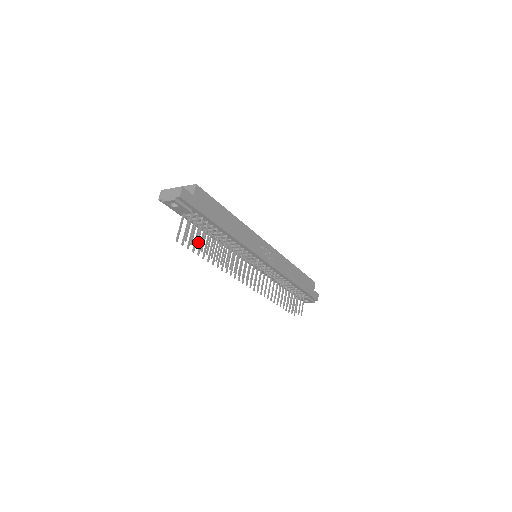
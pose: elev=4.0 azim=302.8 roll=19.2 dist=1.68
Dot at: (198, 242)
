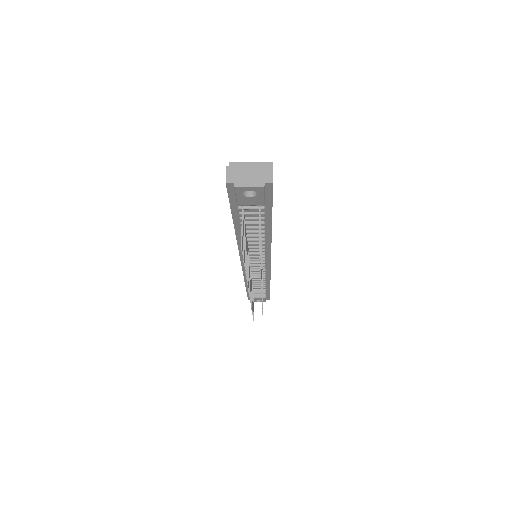
Dot at: (260, 249)
